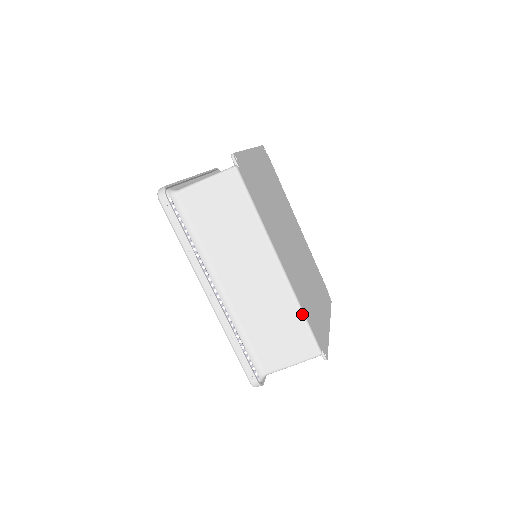
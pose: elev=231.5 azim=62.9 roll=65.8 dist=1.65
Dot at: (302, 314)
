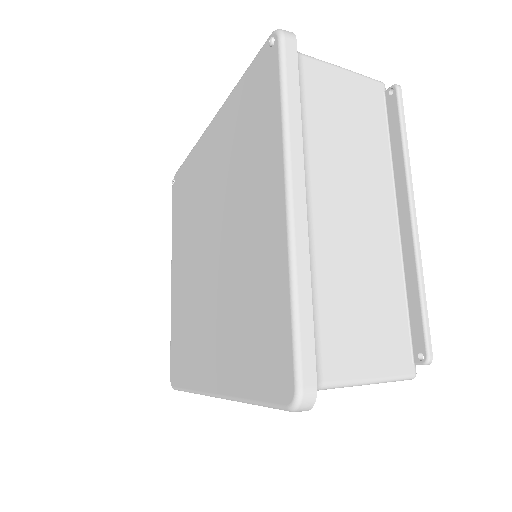
Dot at: occluded
